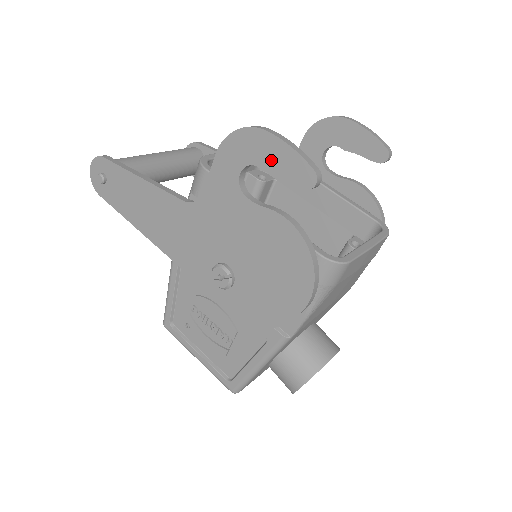
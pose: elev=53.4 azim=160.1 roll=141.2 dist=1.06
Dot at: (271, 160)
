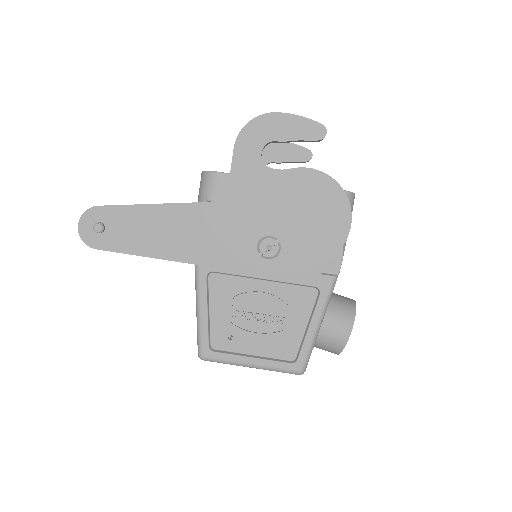
Dot at: (286, 131)
